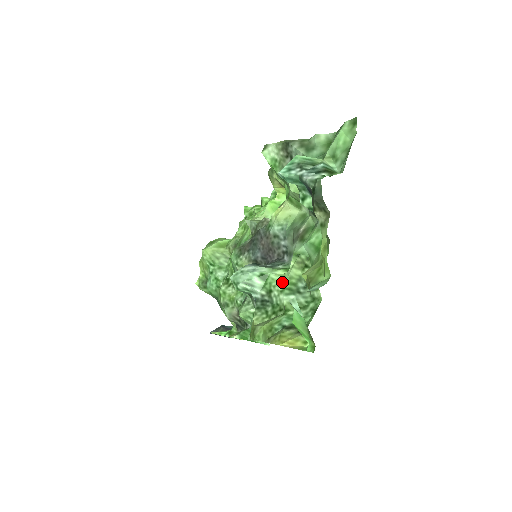
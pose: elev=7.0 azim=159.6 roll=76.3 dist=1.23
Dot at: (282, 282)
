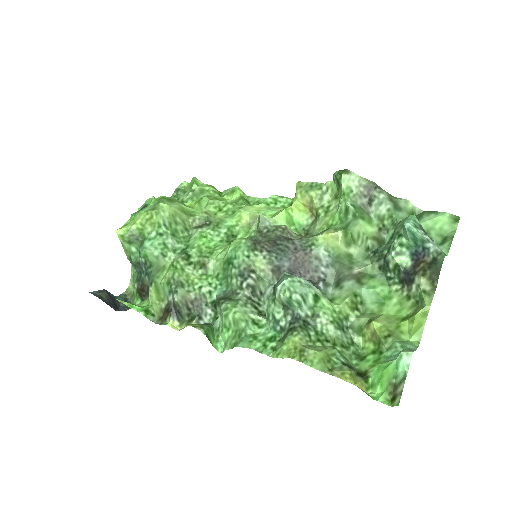
Dot at: (333, 313)
